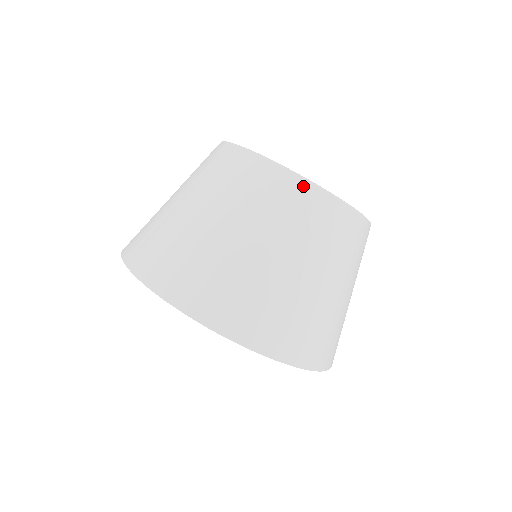
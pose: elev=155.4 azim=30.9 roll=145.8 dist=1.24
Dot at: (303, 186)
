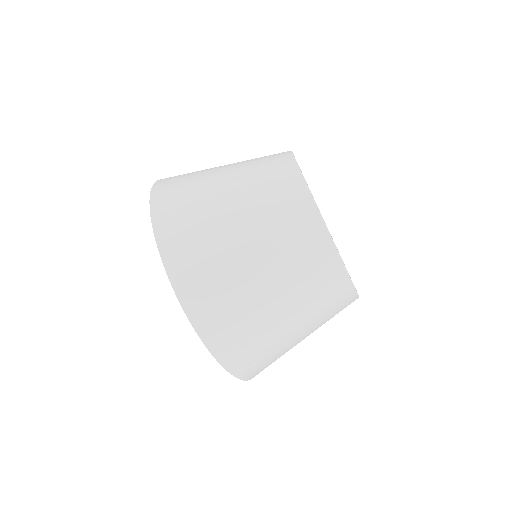
Dot at: (287, 158)
